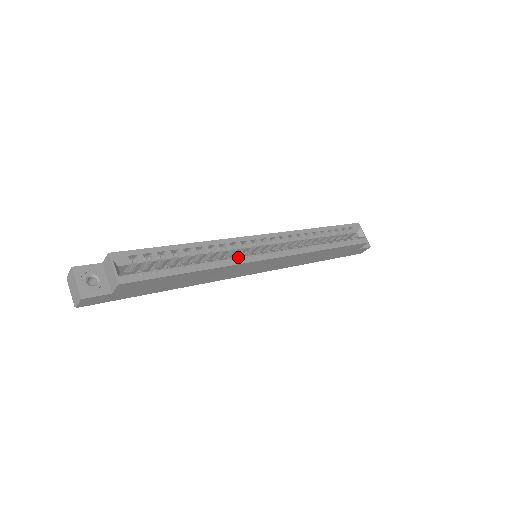
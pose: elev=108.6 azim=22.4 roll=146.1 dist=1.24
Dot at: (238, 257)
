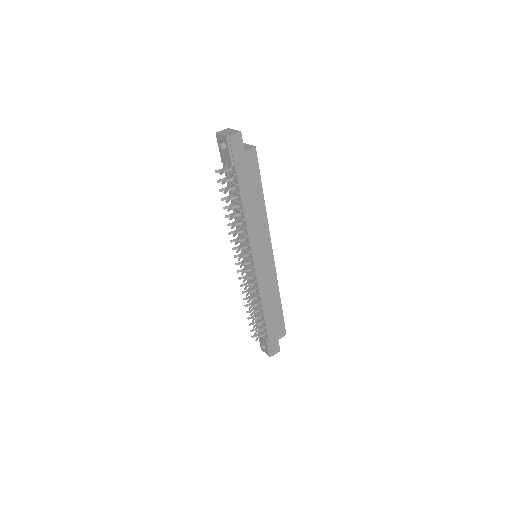
Dot at: occluded
